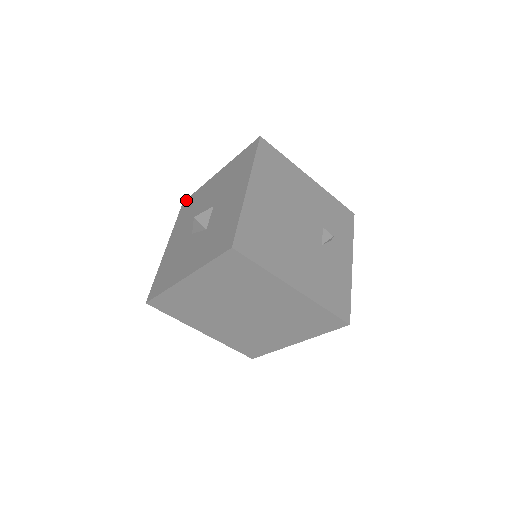
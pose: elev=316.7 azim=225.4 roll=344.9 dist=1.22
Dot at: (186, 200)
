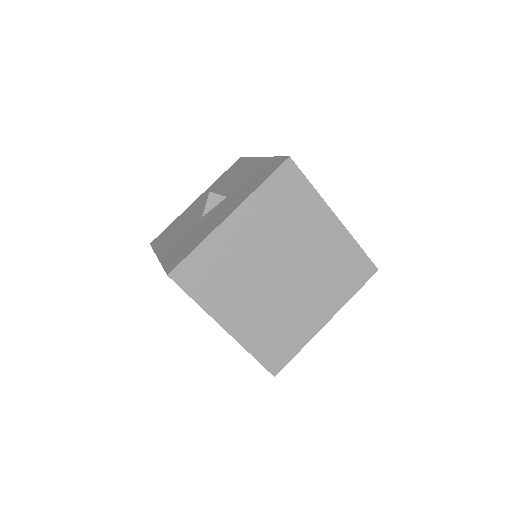
Dot at: (156, 238)
